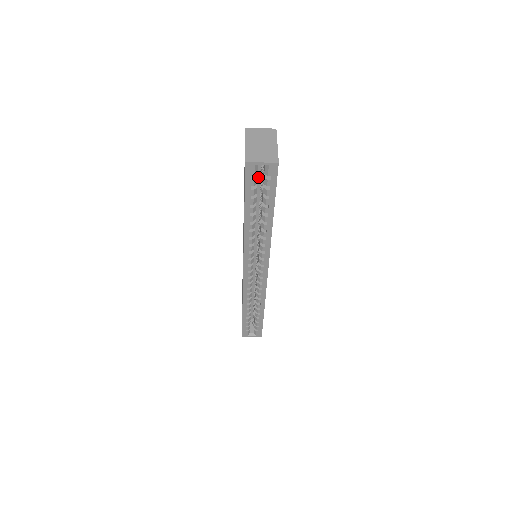
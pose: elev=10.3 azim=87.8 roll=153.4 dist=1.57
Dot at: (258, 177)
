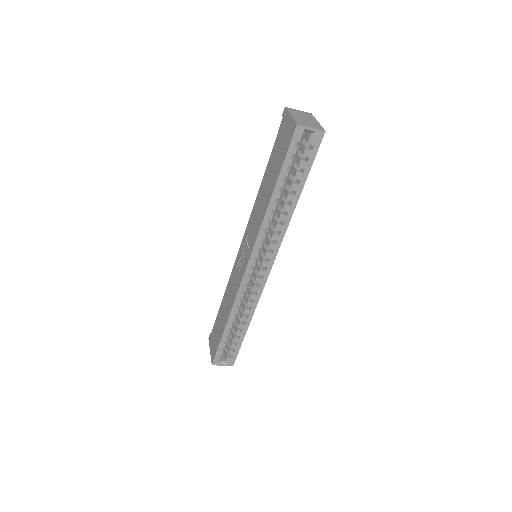
Dot at: occluded
